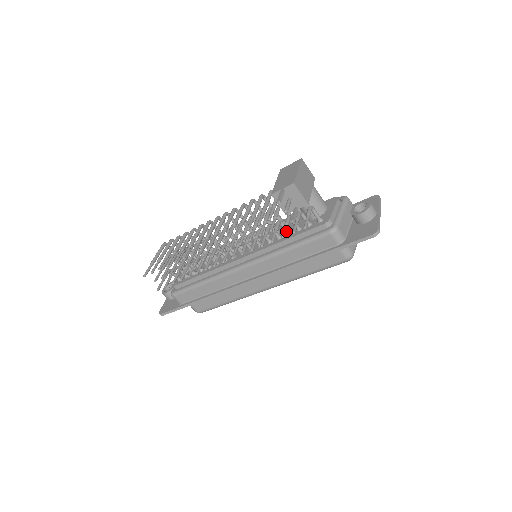
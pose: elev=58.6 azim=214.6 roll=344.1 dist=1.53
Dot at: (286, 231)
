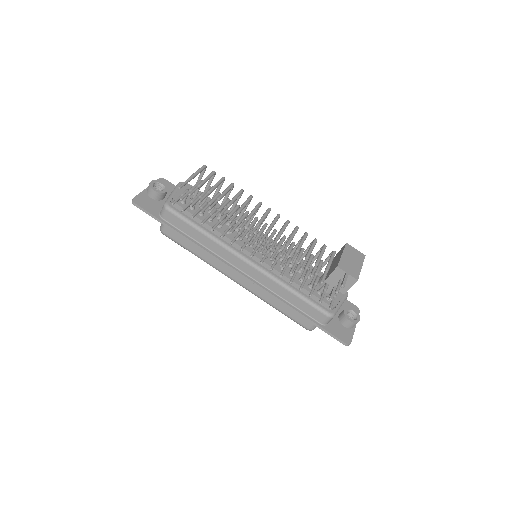
Dot at: (303, 278)
